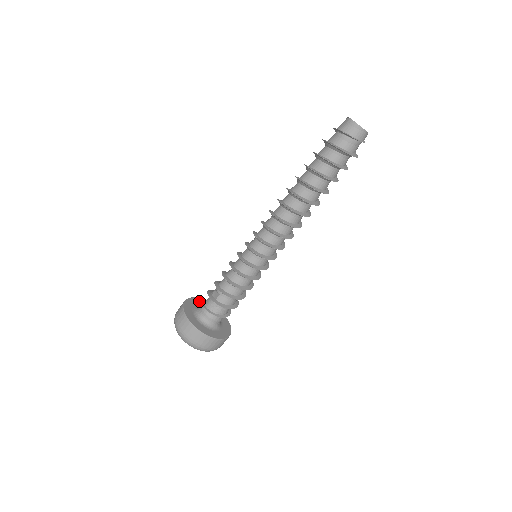
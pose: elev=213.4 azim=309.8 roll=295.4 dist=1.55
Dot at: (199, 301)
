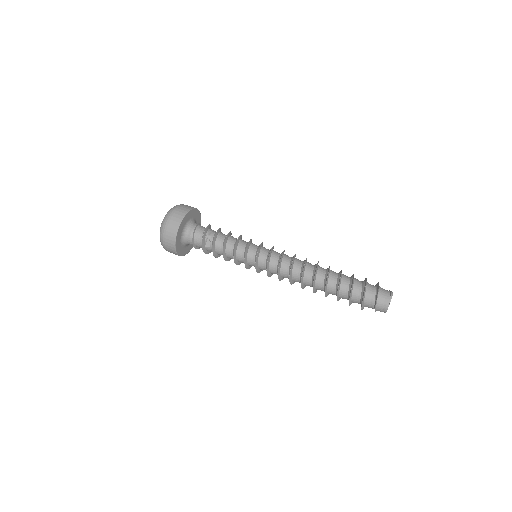
Dot at: (191, 214)
